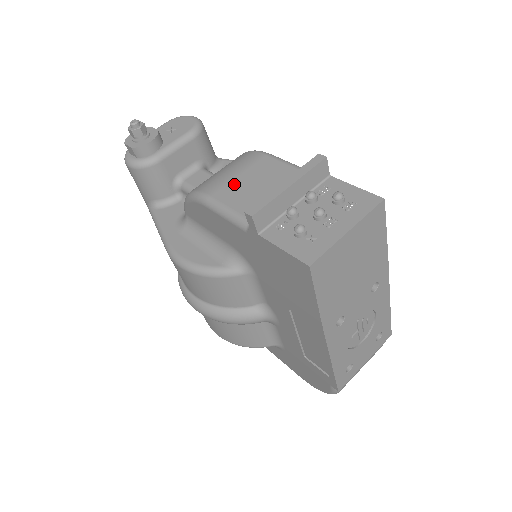
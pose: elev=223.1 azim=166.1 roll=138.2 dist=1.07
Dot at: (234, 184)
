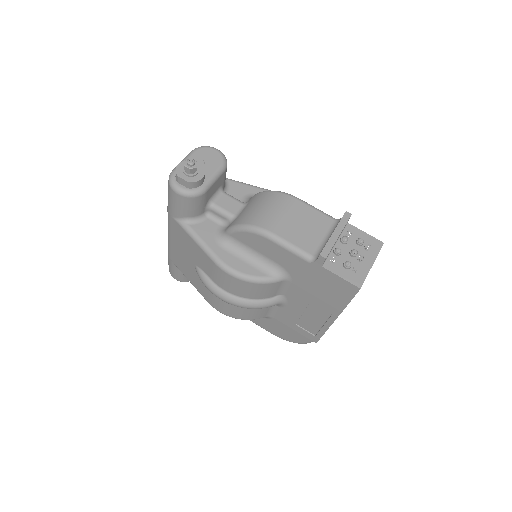
Dot at: (287, 224)
